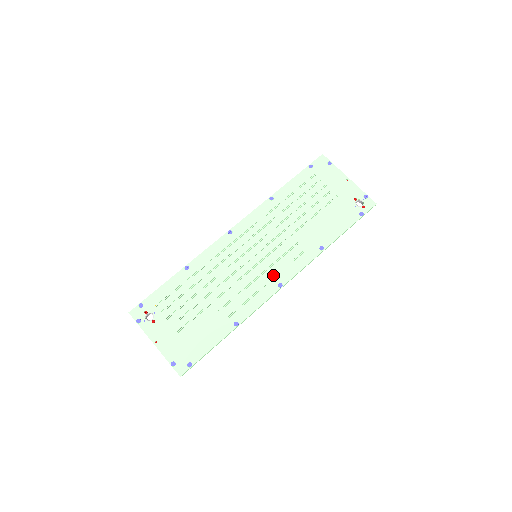
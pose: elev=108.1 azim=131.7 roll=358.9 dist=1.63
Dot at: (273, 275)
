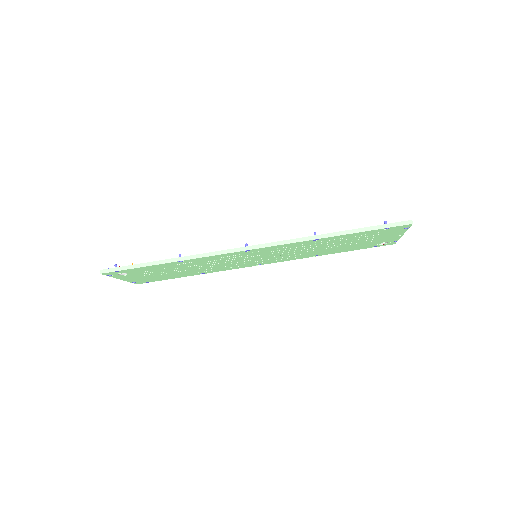
Dot at: (259, 263)
